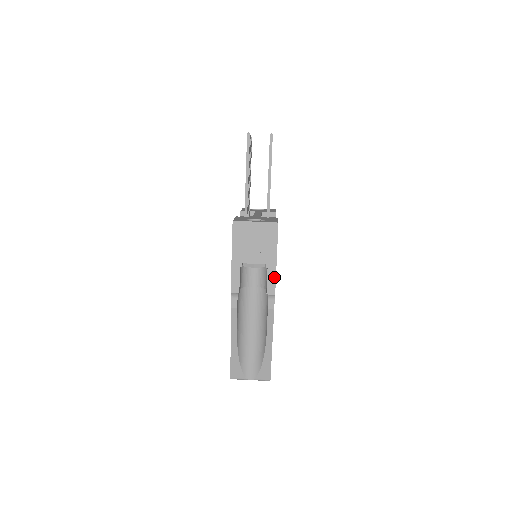
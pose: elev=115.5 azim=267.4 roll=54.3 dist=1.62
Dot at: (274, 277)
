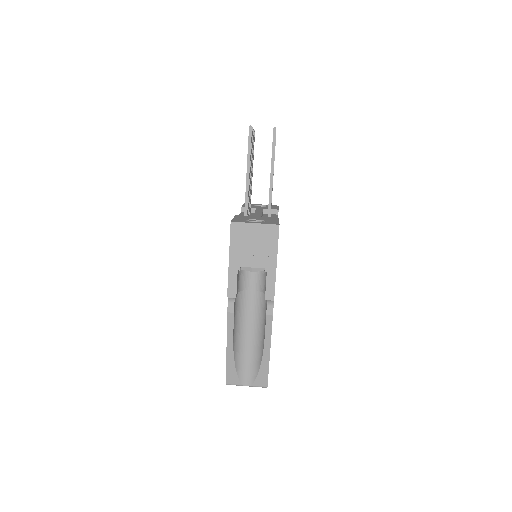
Dot at: (273, 282)
